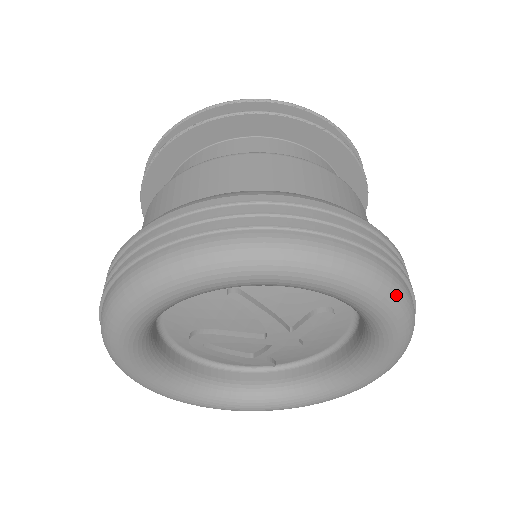
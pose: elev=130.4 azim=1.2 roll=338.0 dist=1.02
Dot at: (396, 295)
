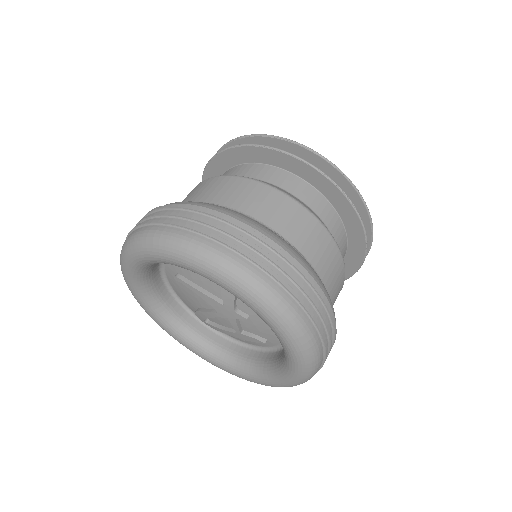
Dot at: (205, 258)
